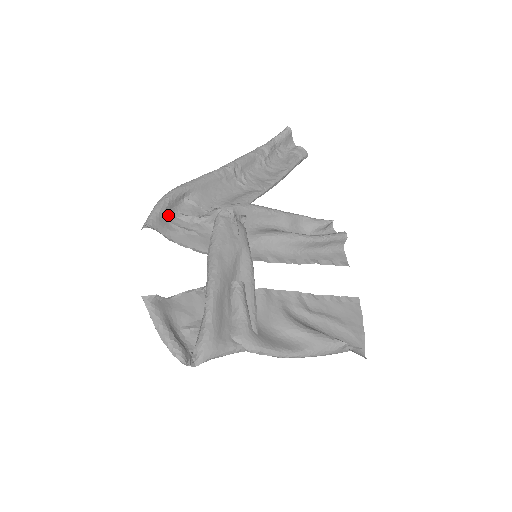
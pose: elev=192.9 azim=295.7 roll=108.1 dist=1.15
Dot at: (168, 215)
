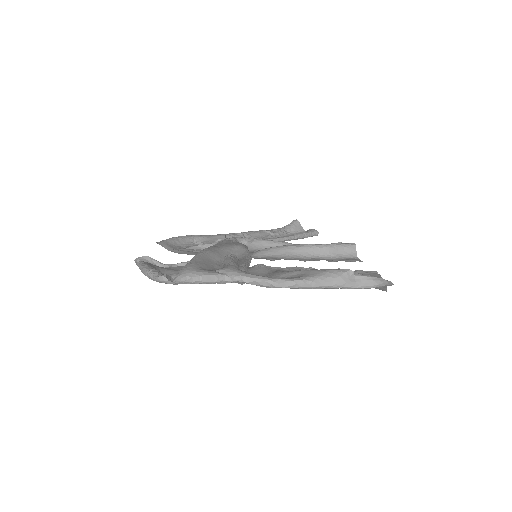
Dot at: (176, 246)
